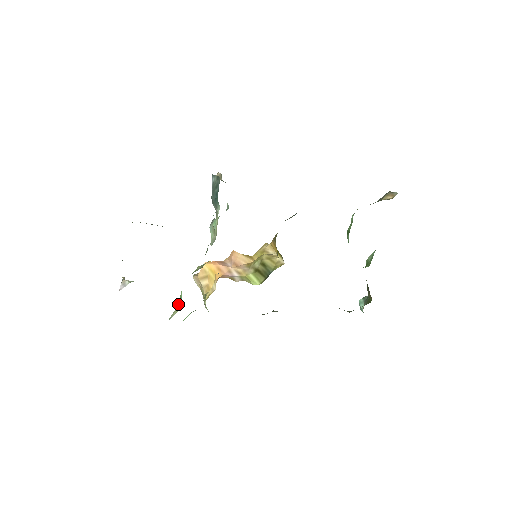
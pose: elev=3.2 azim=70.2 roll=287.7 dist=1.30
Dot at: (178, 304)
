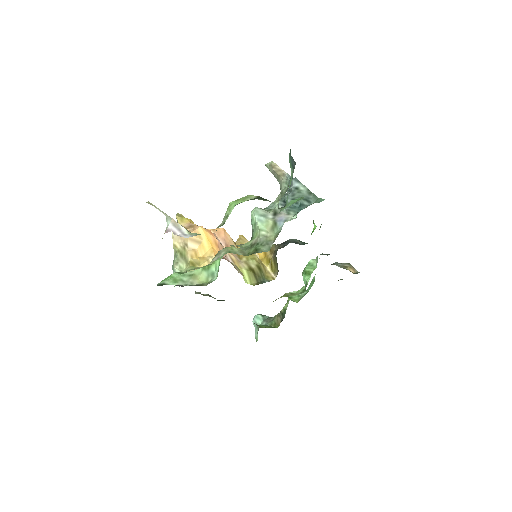
Dot at: (203, 273)
